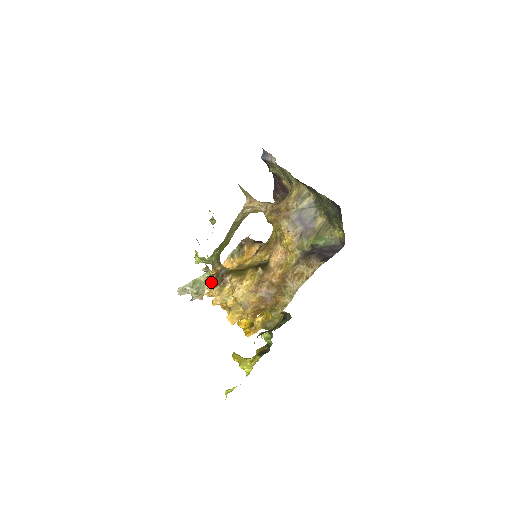
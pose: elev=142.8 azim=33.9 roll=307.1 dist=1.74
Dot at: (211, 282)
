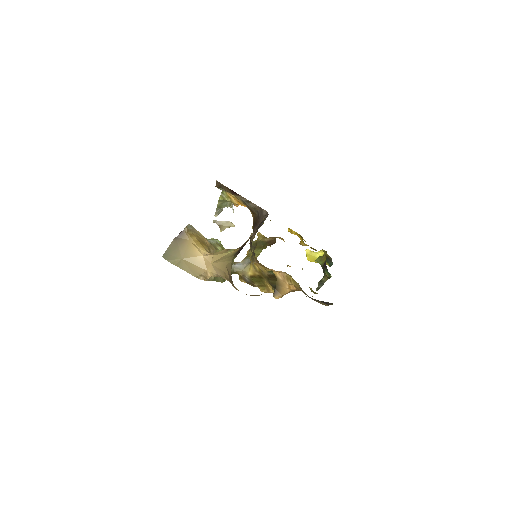
Dot at: occluded
